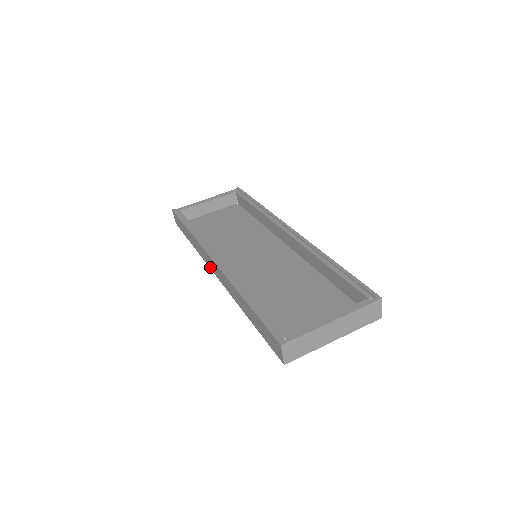
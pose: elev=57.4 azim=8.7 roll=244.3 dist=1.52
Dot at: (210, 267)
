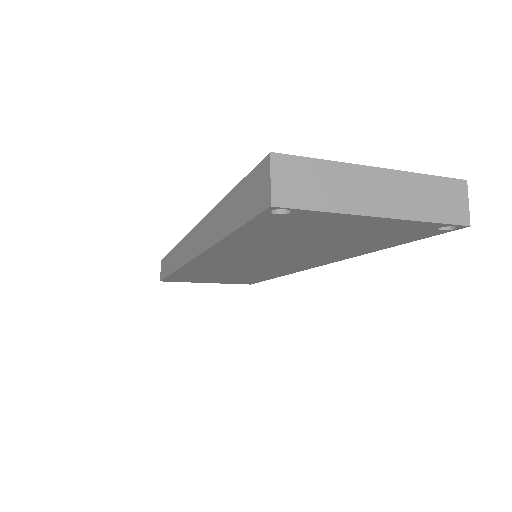
Dot at: (185, 260)
